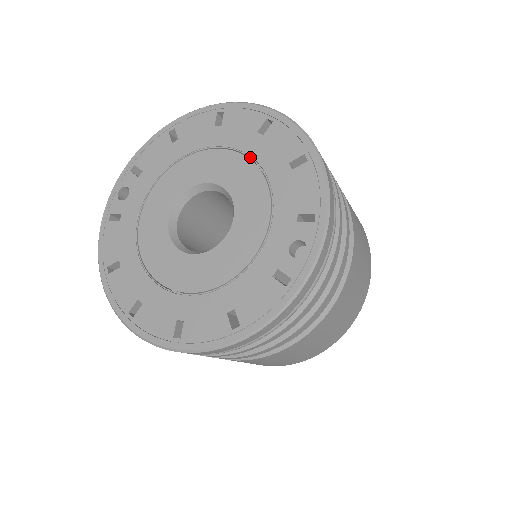
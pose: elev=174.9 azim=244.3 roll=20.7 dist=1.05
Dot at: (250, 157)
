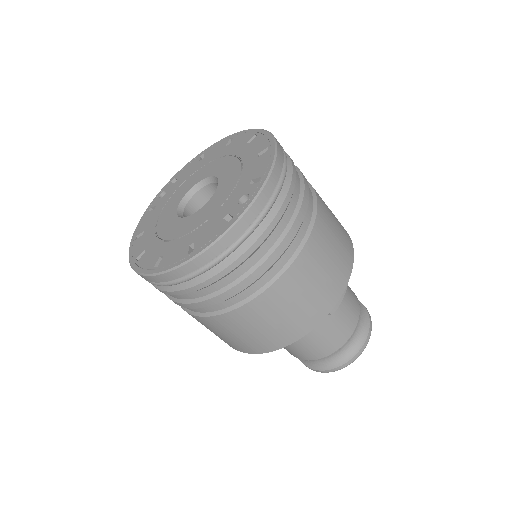
Dot at: (238, 157)
